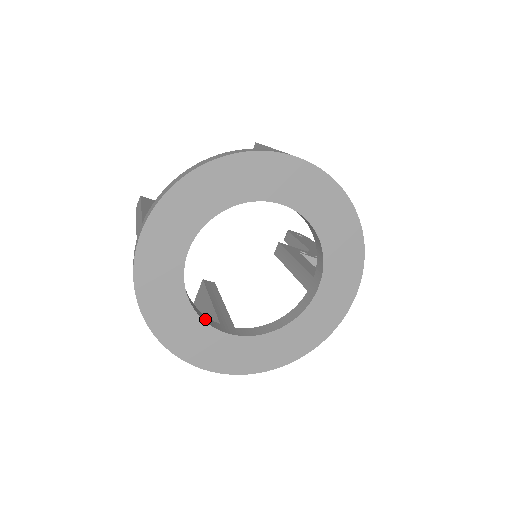
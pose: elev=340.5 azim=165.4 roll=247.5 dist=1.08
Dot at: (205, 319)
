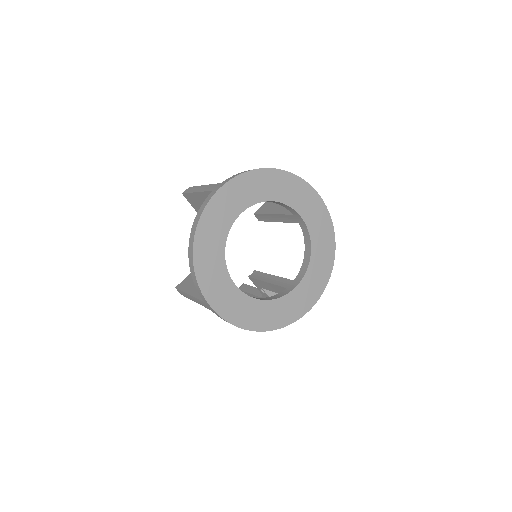
Dot at: (225, 266)
